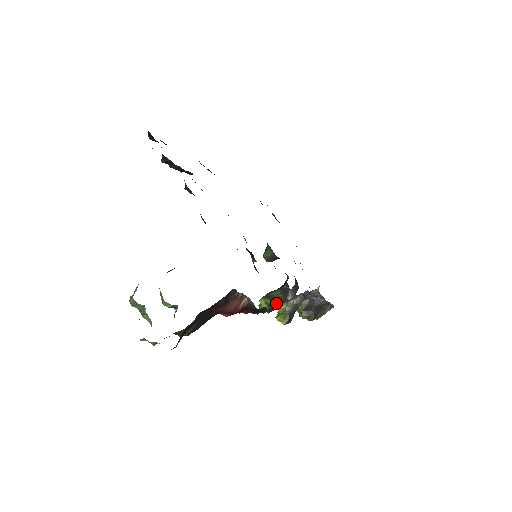
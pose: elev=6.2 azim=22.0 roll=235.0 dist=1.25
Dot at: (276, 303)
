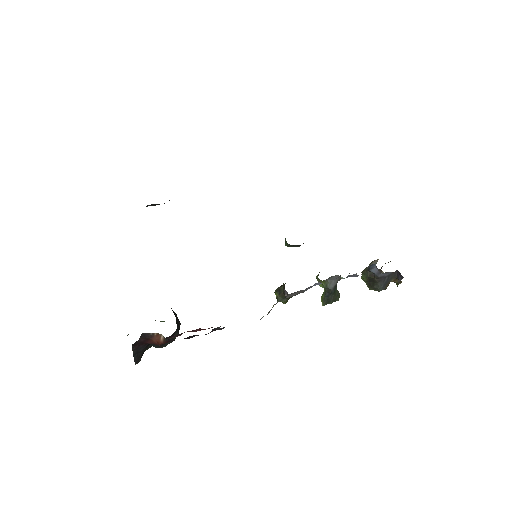
Dot at: (283, 297)
